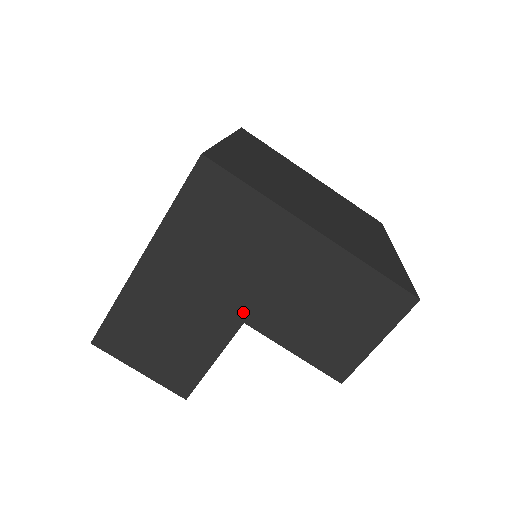
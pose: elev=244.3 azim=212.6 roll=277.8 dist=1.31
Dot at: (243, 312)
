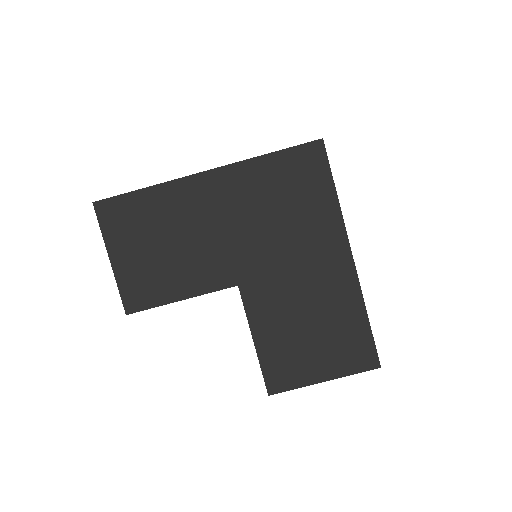
Dot at: (245, 276)
